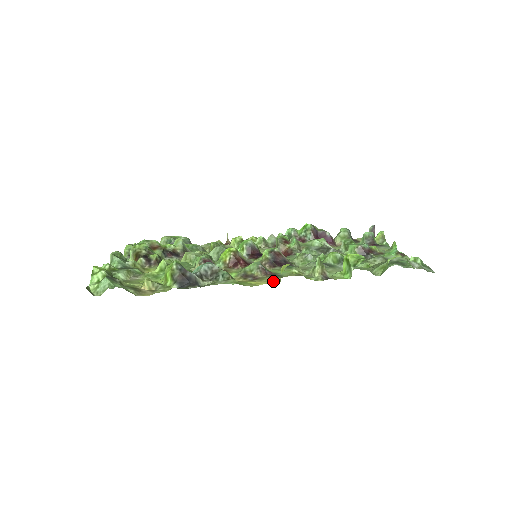
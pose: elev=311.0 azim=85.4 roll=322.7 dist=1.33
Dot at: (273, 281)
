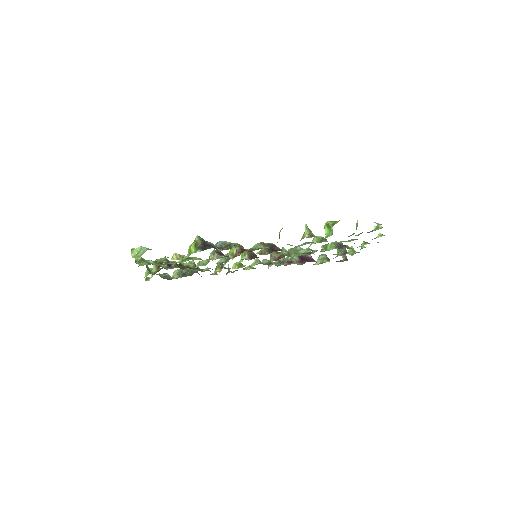
Dot at: occluded
